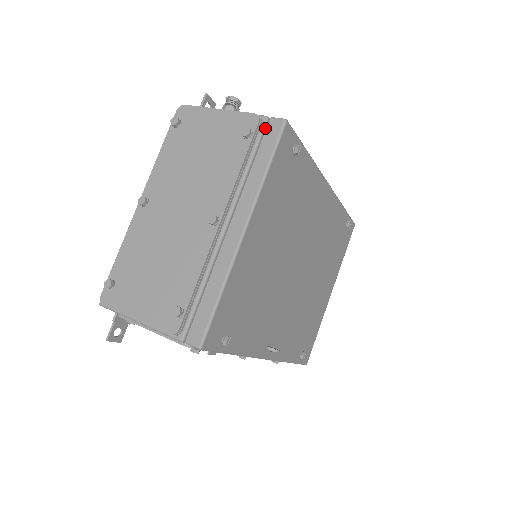
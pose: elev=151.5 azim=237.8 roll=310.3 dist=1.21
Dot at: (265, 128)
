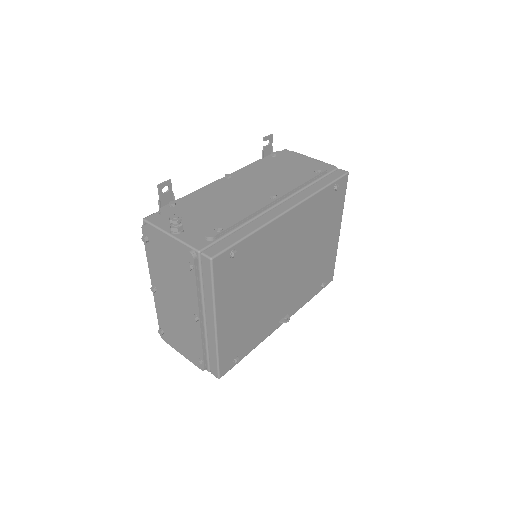
Dot at: (201, 259)
